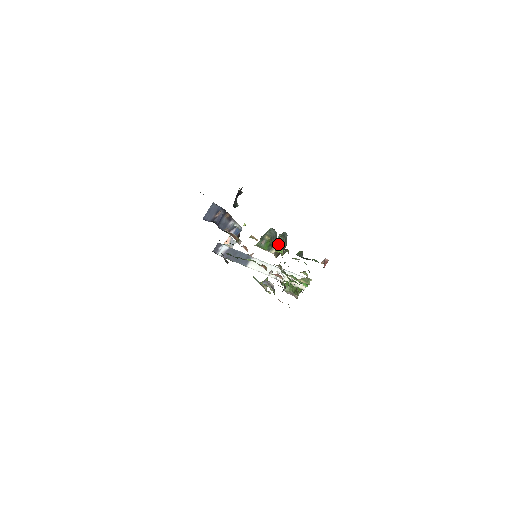
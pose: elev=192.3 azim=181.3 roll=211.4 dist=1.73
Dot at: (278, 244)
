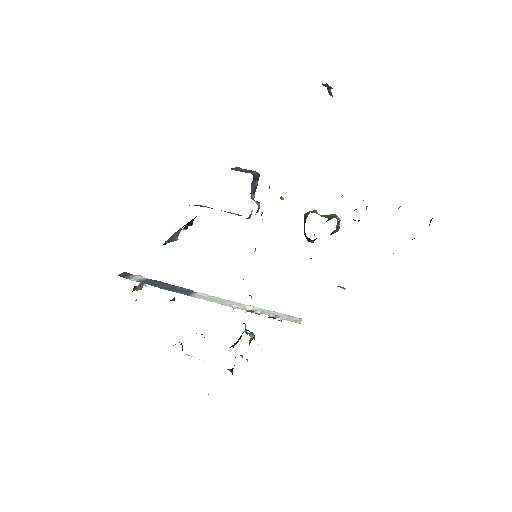
Dot at: (337, 219)
